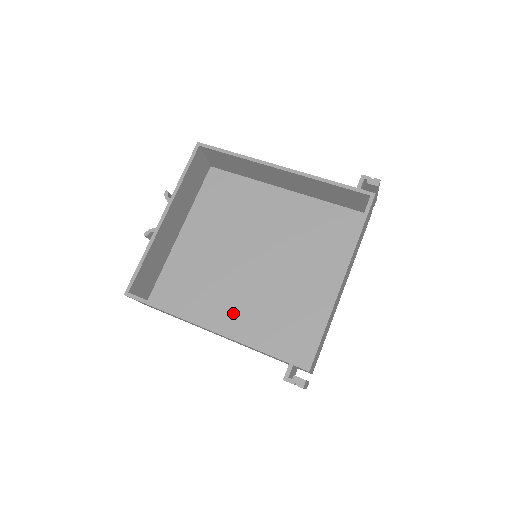
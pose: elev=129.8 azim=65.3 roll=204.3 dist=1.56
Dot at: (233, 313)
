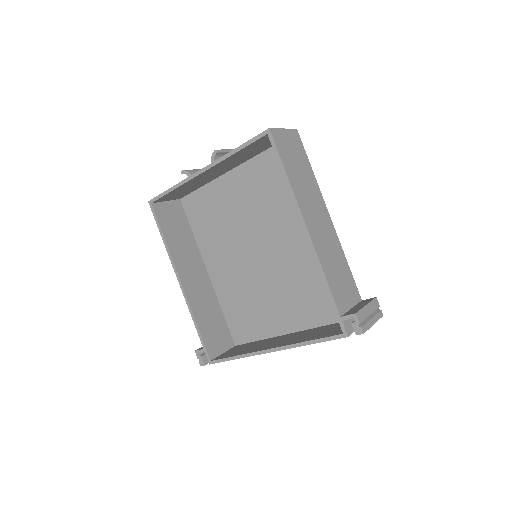
Dot at: (221, 268)
